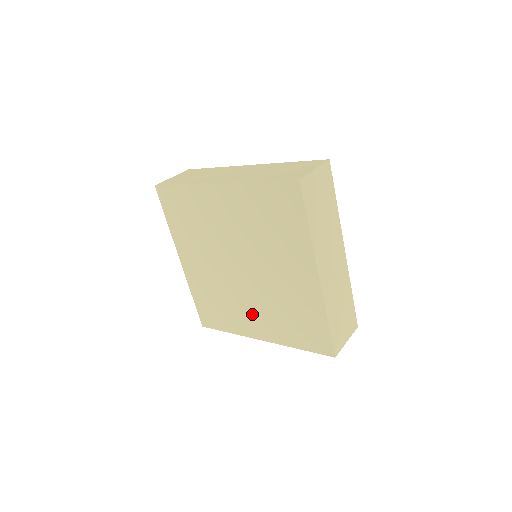
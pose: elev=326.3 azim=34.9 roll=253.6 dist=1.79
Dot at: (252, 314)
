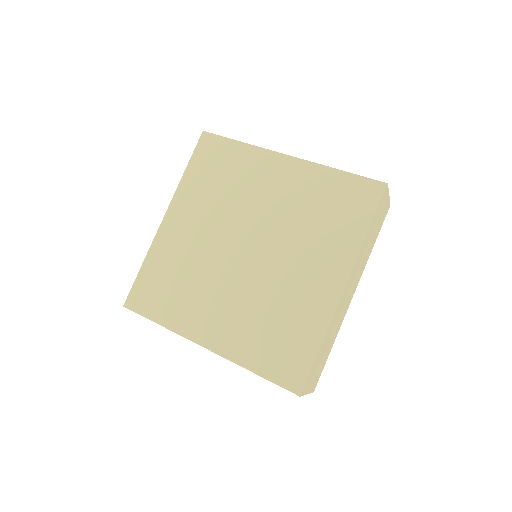
Dot at: (217, 309)
